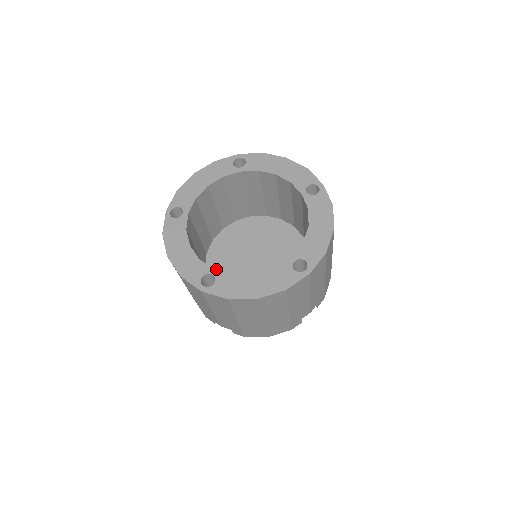
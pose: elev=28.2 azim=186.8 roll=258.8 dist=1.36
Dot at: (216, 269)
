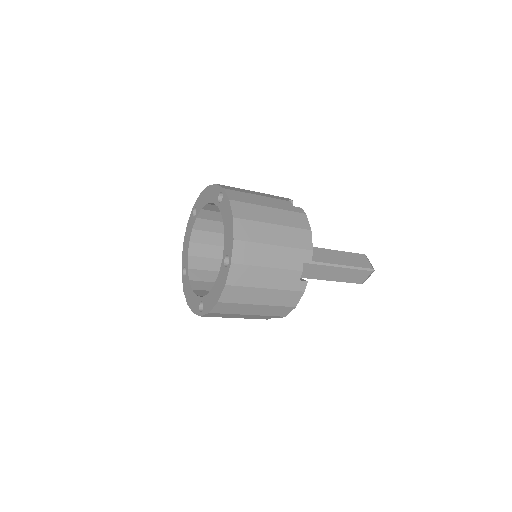
Dot at: occluded
